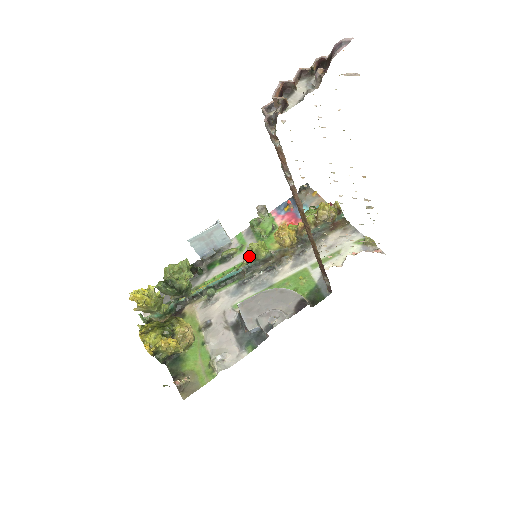
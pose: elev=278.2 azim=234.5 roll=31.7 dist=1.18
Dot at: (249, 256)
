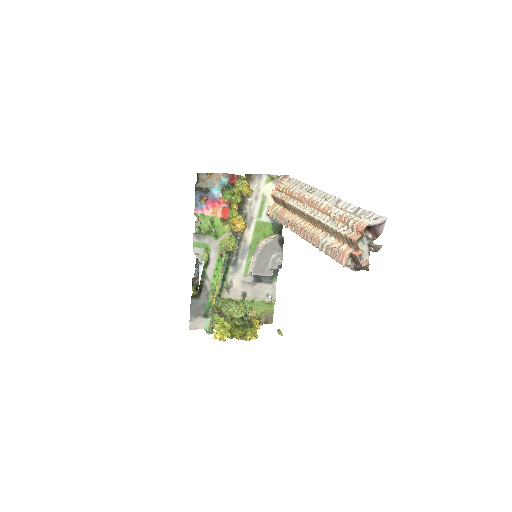
Dot at: (218, 247)
